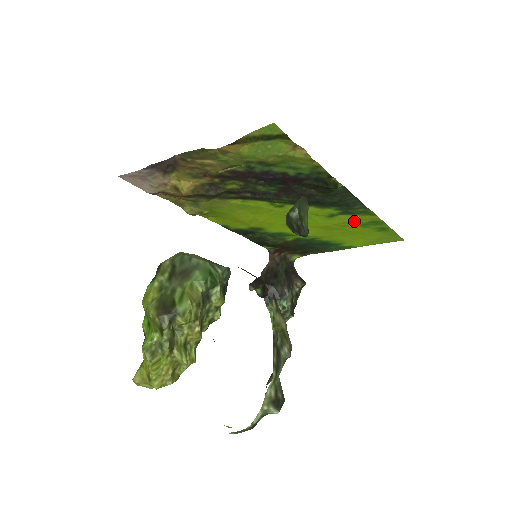
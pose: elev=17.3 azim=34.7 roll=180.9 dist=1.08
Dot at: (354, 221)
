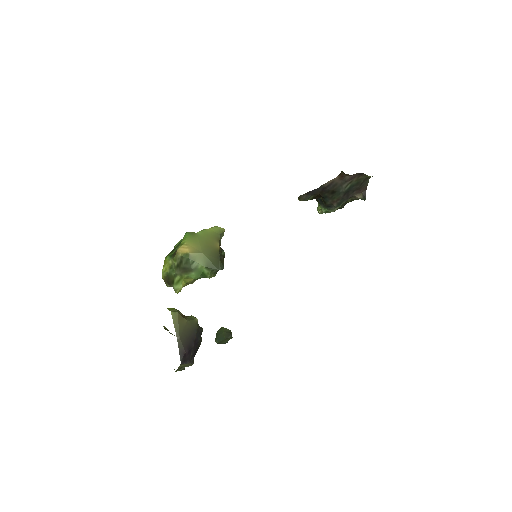
Dot at: occluded
